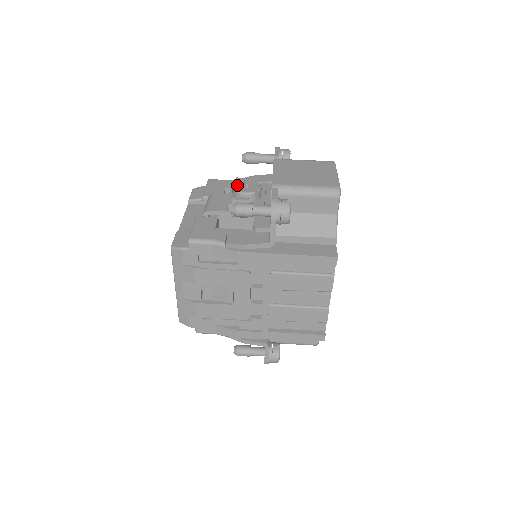
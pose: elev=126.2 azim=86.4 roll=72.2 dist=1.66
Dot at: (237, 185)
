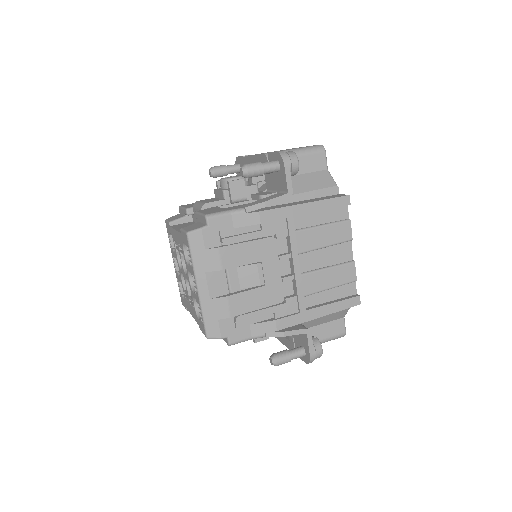
Dot at: occluded
